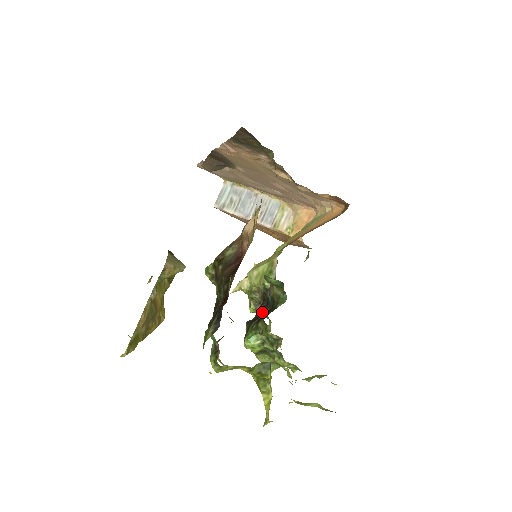
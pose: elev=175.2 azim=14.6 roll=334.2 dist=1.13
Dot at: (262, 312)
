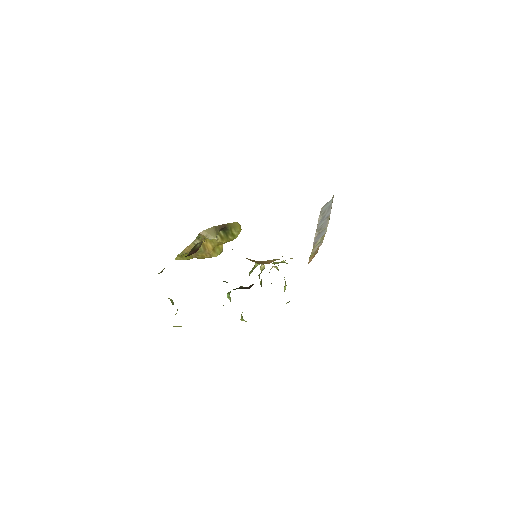
Dot at: (249, 287)
